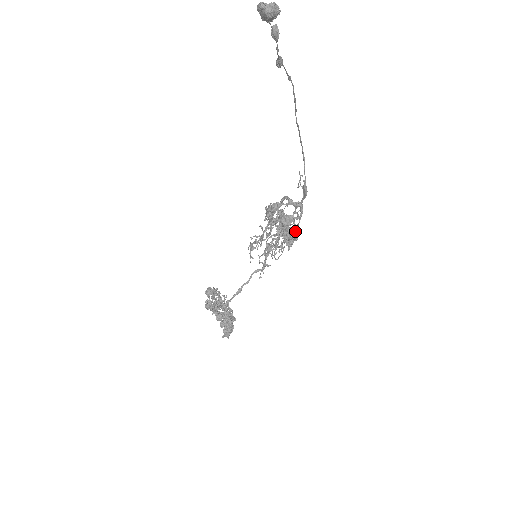
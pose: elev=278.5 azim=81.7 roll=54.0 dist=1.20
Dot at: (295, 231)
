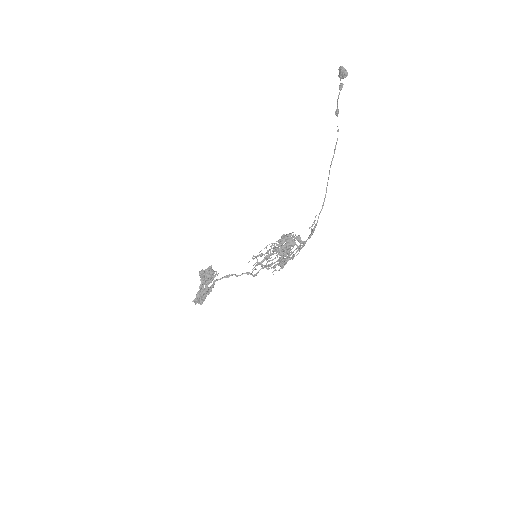
Dot at: (290, 257)
